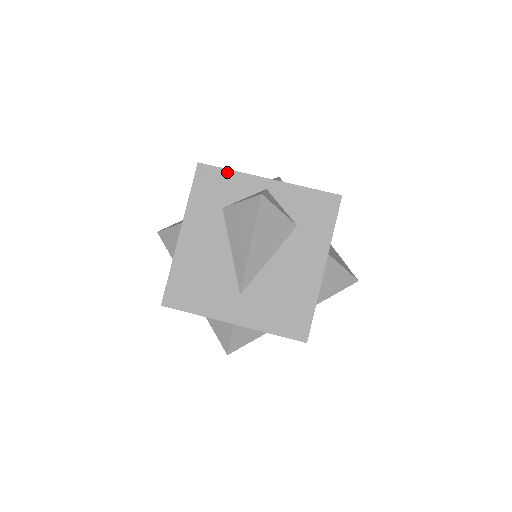
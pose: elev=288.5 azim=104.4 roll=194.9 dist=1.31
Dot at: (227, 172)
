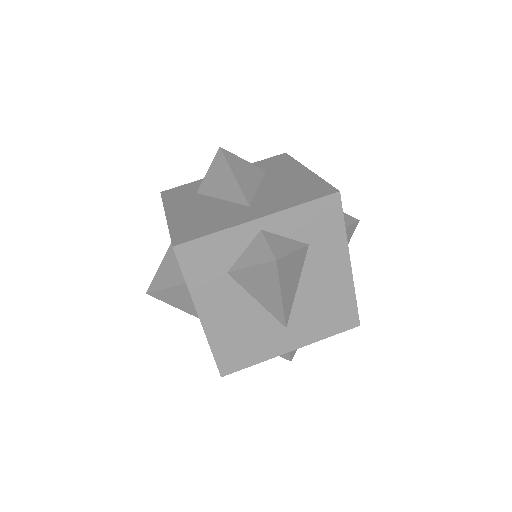
Dot at: (188, 184)
